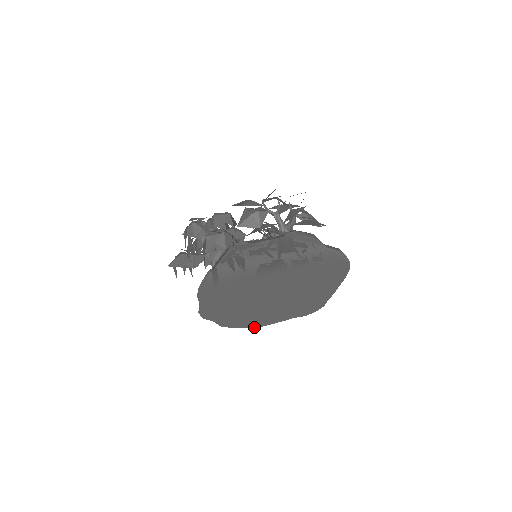
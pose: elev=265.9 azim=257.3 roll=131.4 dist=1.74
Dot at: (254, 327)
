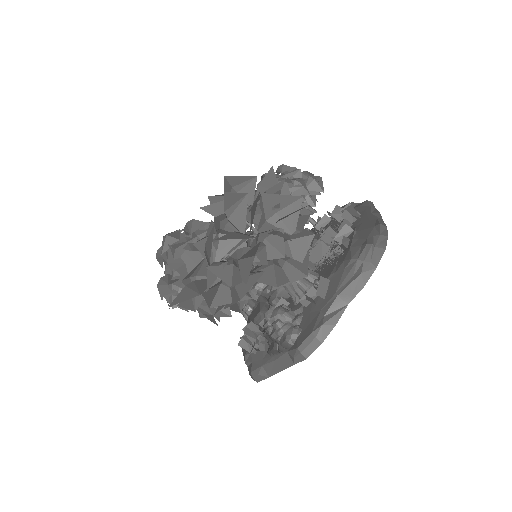
Dot at: occluded
